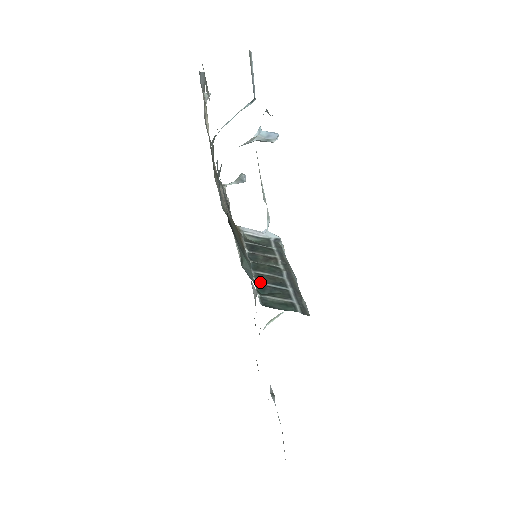
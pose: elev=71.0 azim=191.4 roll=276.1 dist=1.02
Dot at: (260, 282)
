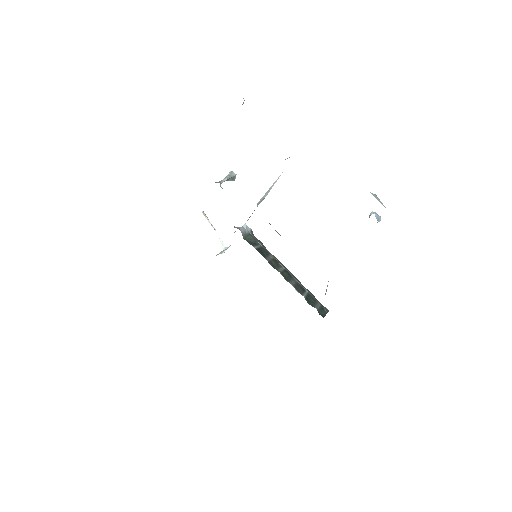
Dot at: (303, 295)
